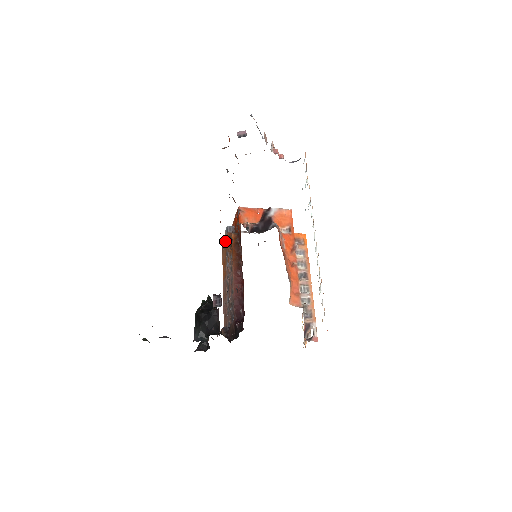
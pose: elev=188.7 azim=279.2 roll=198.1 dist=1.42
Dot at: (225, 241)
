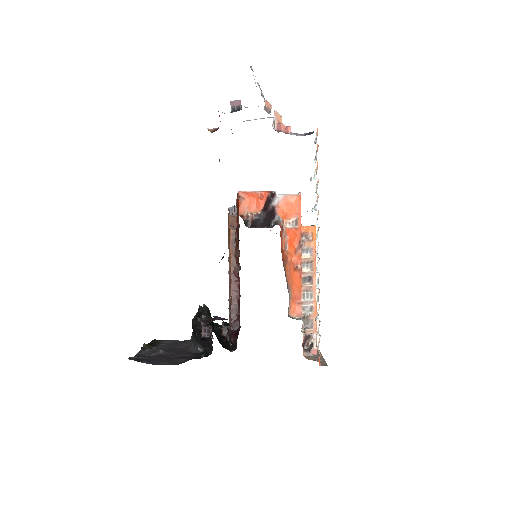
Dot at: (228, 221)
